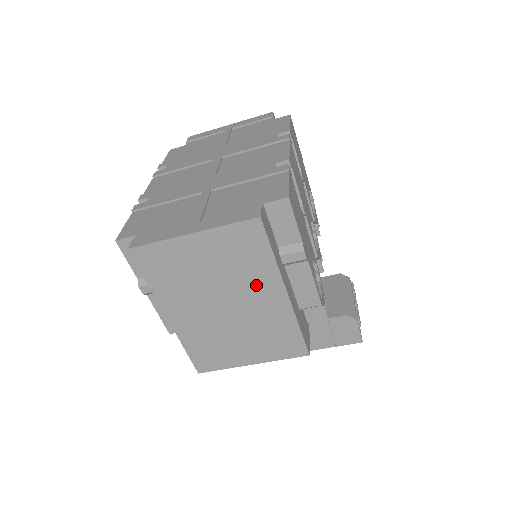
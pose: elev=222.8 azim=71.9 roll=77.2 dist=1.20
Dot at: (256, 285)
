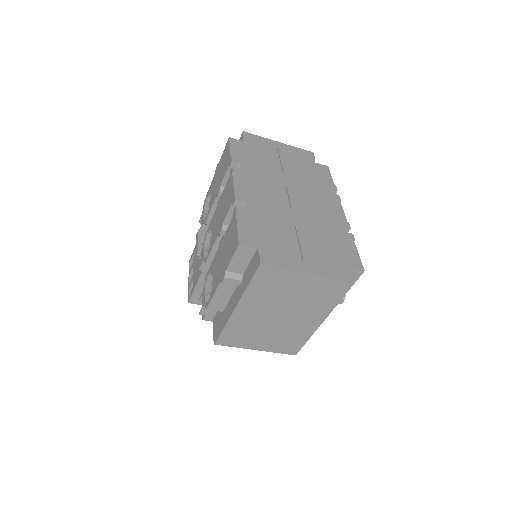
Dot at: (311, 312)
